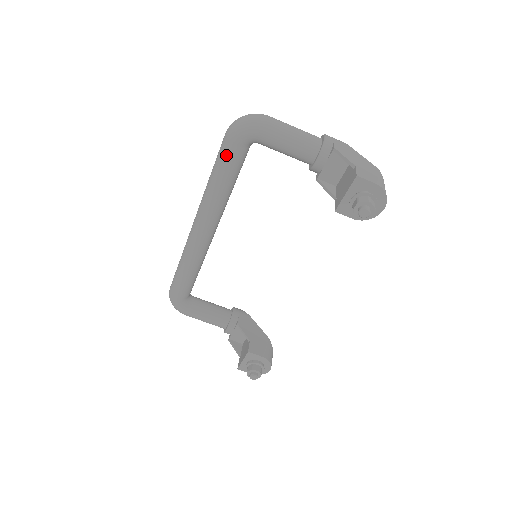
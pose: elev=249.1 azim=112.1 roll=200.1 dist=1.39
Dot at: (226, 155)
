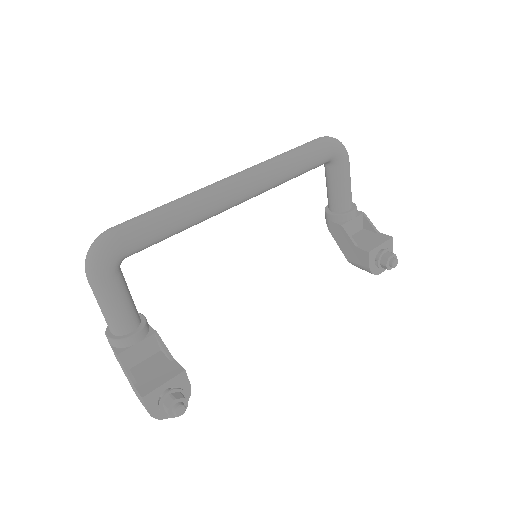
Dot at: (321, 151)
